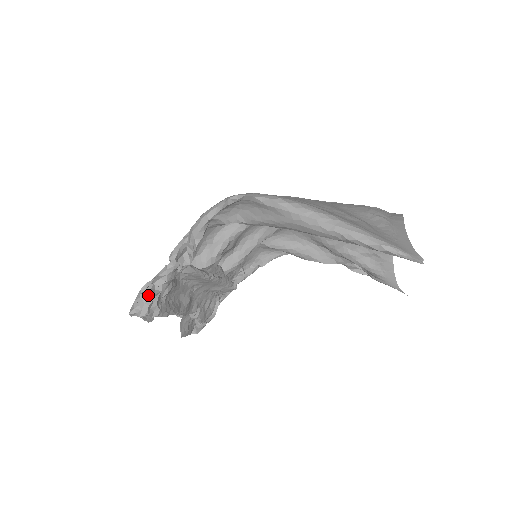
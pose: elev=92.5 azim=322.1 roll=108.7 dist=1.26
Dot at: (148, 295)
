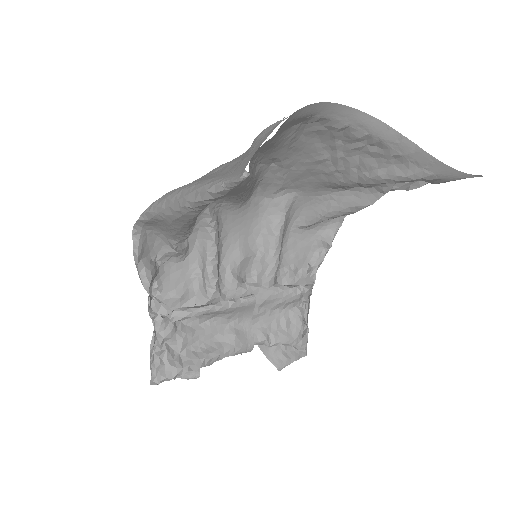
Dot at: (154, 360)
